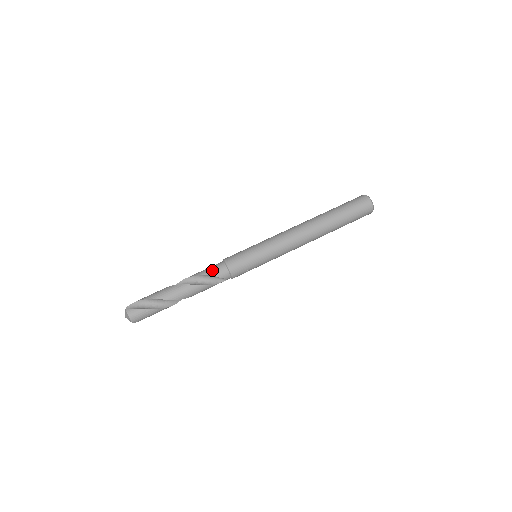
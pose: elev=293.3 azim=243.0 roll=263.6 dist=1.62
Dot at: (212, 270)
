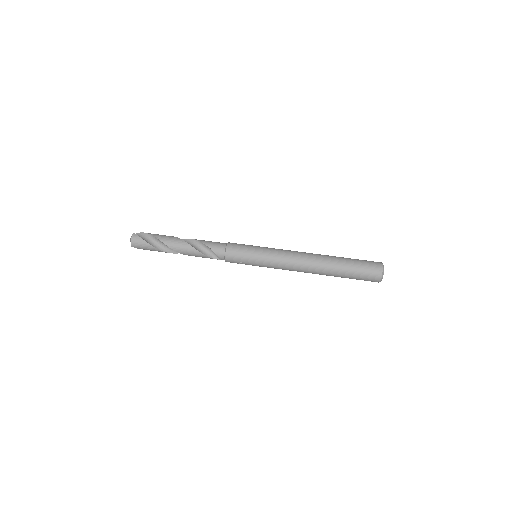
Dot at: (213, 244)
